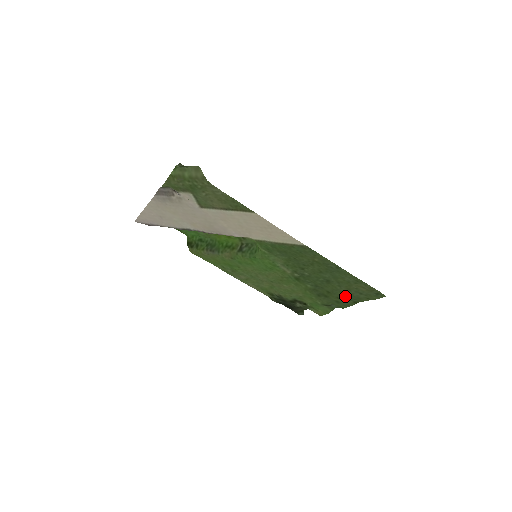
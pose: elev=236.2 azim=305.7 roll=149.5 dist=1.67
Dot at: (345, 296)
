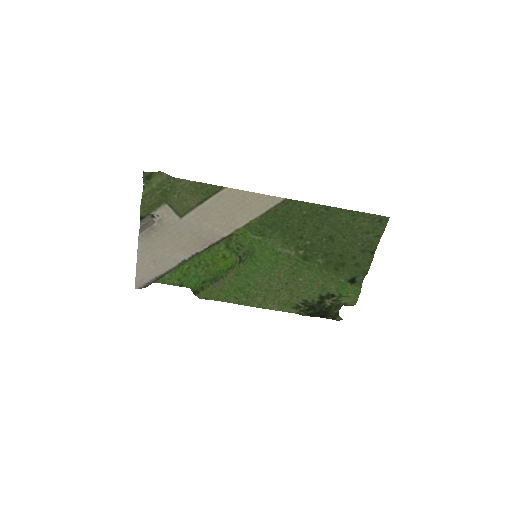
Dot at: (357, 249)
